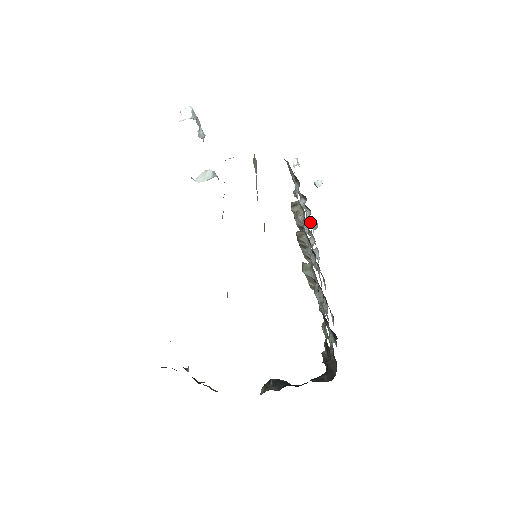
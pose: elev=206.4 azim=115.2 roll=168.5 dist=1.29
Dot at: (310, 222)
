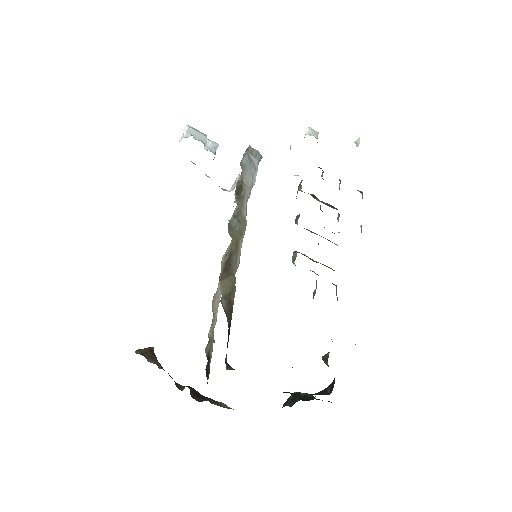
Dot at: occluded
